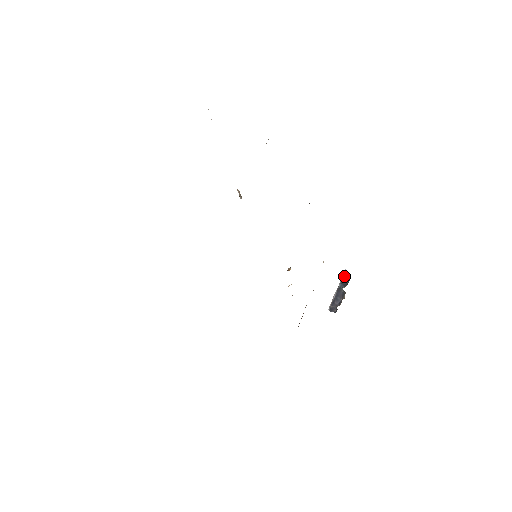
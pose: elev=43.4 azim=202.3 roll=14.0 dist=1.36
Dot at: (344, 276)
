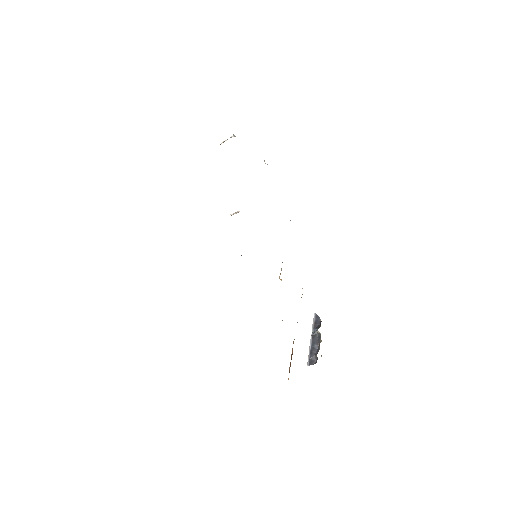
Dot at: (315, 319)
